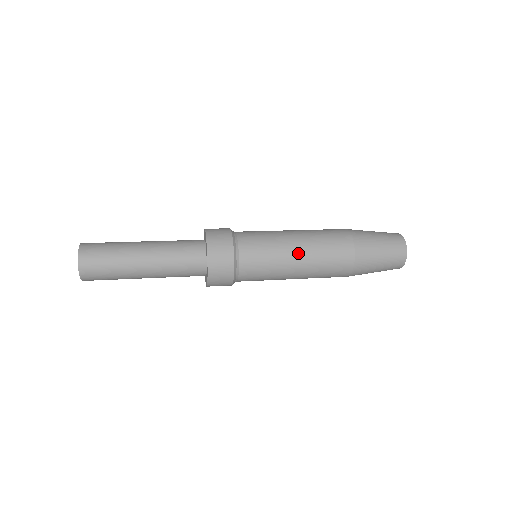
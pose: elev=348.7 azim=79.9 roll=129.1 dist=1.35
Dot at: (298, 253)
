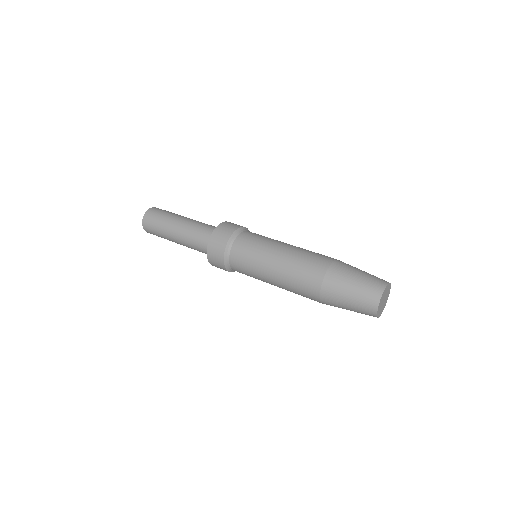
Dot at: (274, 263)
